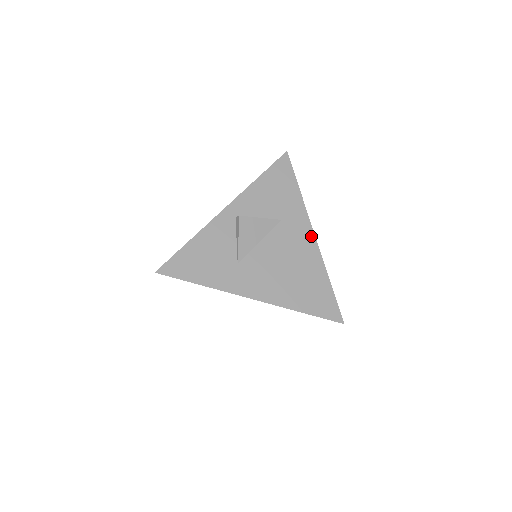
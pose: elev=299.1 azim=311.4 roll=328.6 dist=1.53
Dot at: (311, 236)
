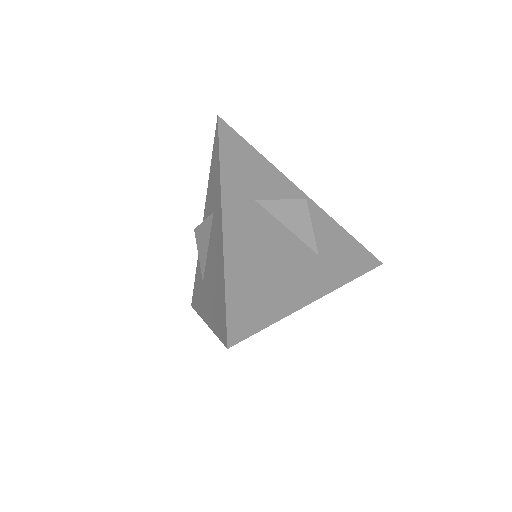
Dot at: (317, 293)
